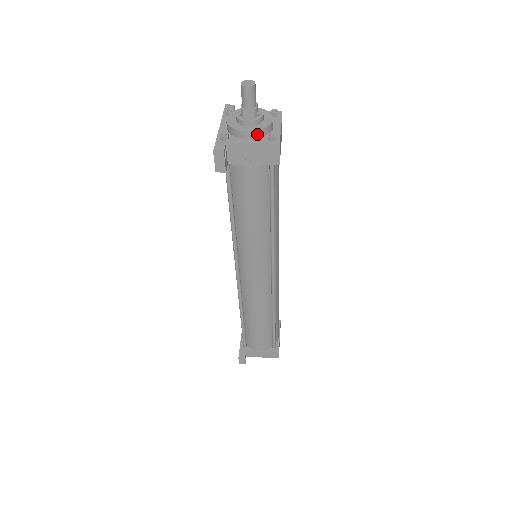
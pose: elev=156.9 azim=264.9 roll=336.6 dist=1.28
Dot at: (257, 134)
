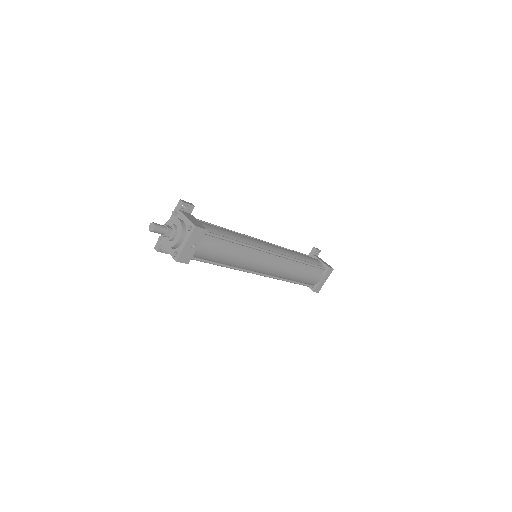
Dot at: (170, 248)
